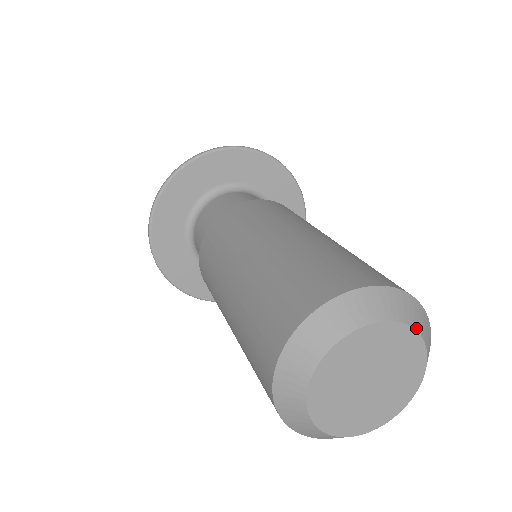
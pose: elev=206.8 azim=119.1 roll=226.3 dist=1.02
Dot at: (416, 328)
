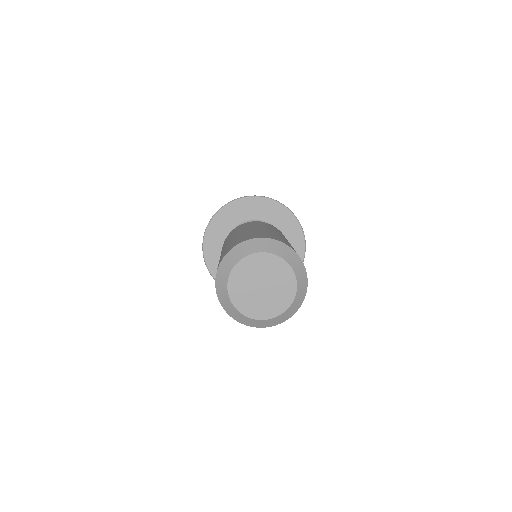
Dot at: (259, 251)
